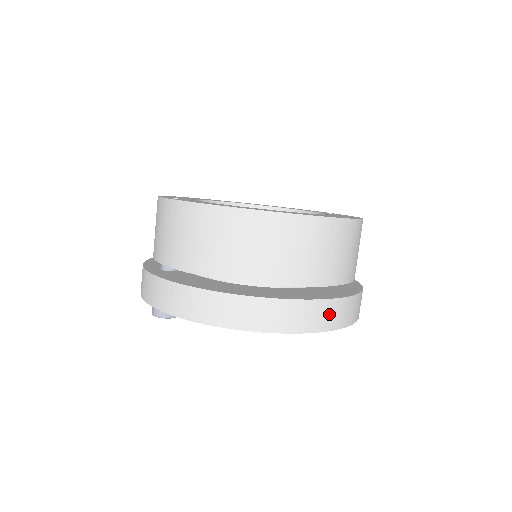
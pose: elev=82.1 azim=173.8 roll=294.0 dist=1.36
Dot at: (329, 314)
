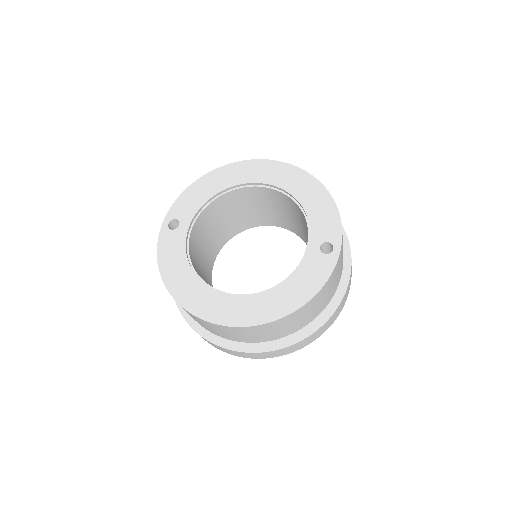
Dot at: (255, 355)
